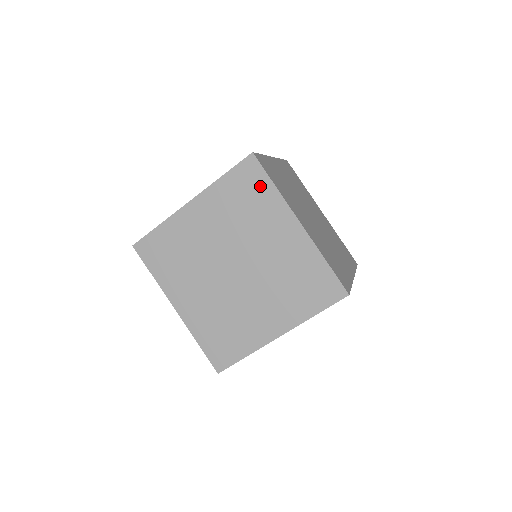
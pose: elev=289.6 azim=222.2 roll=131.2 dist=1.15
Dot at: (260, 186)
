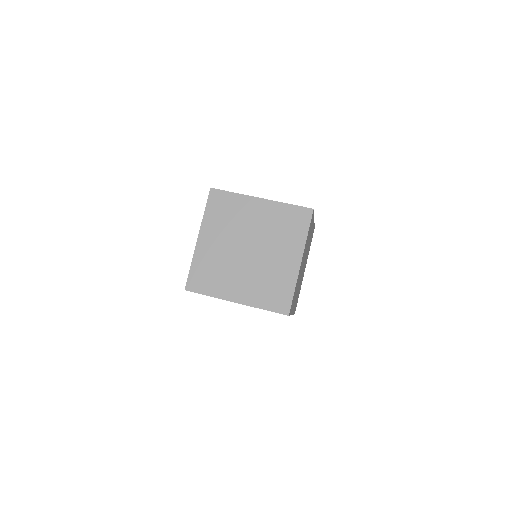
Dot at: (227, 199)
